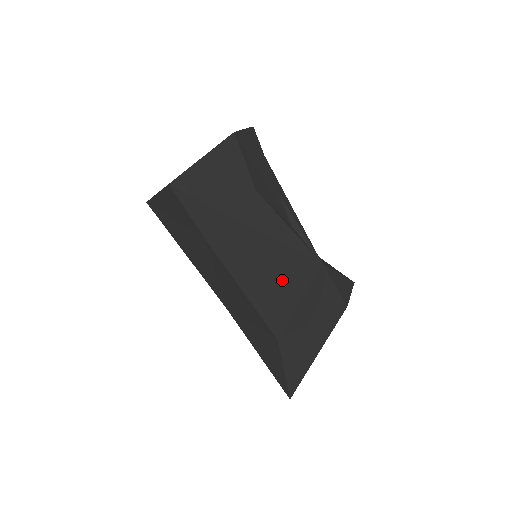
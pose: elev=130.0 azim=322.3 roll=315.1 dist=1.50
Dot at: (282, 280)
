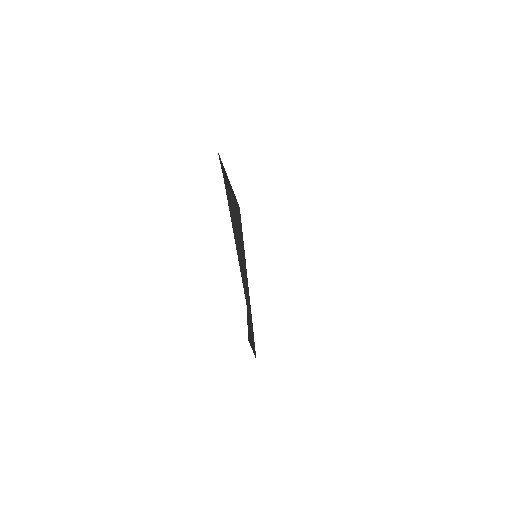
Dot at: occluded
